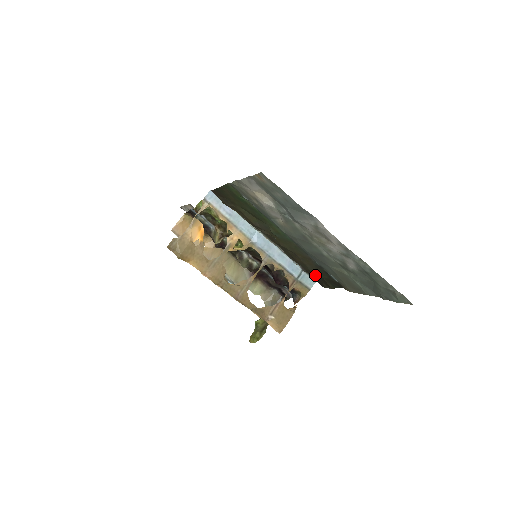
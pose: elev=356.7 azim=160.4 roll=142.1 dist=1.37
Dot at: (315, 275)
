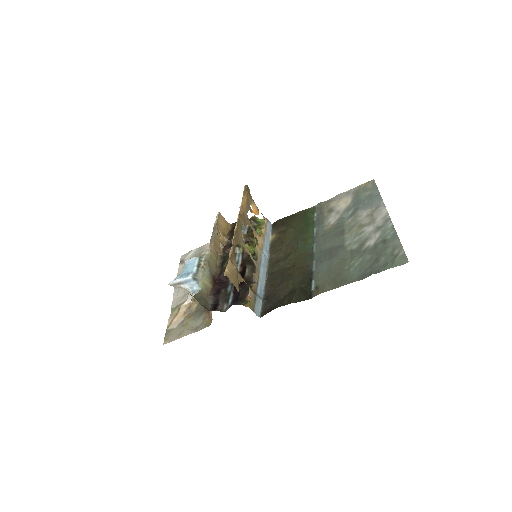
Dot at: (283, 294)
